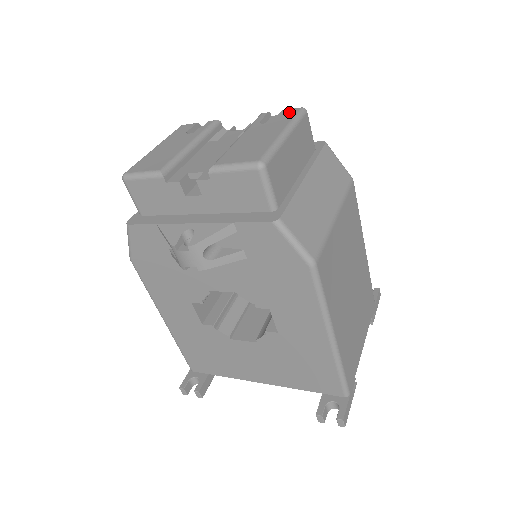
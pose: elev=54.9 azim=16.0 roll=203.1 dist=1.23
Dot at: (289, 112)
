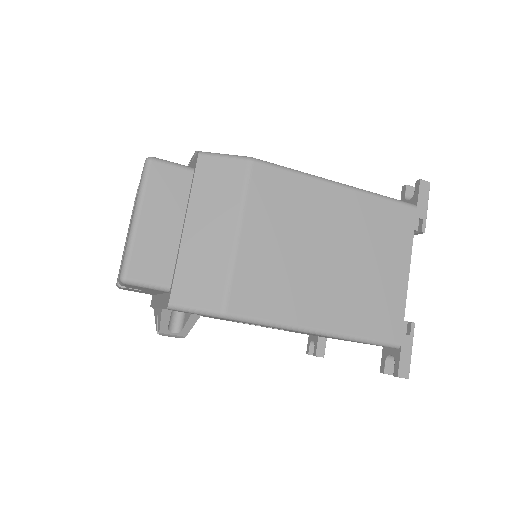
Dot at: (142, 172)
